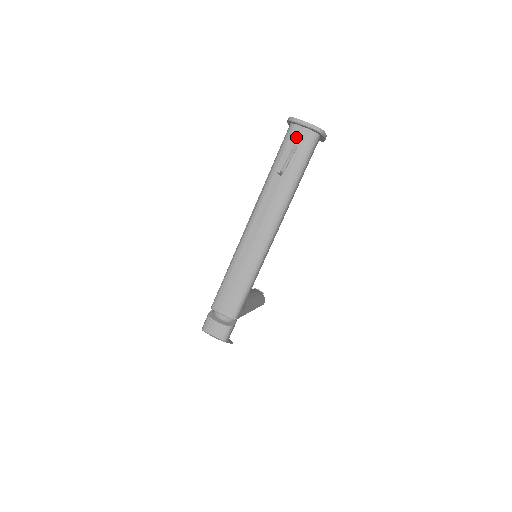
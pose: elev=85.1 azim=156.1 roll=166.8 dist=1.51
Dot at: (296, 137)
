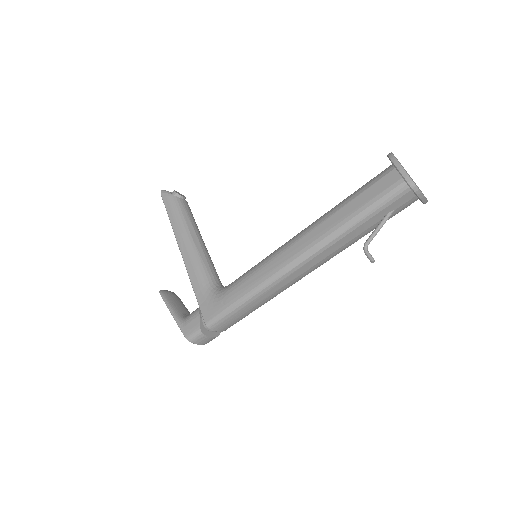
Dot at: (401, 203)
